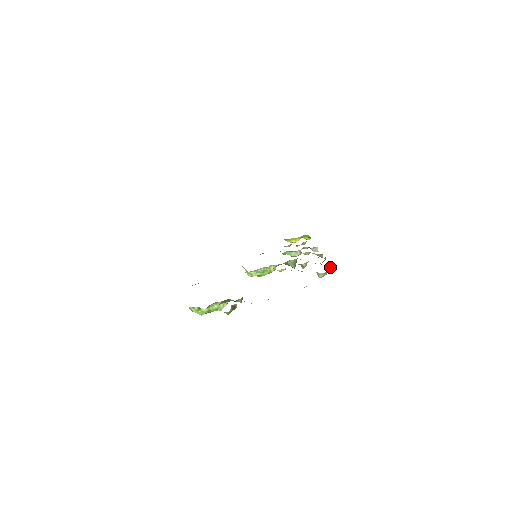
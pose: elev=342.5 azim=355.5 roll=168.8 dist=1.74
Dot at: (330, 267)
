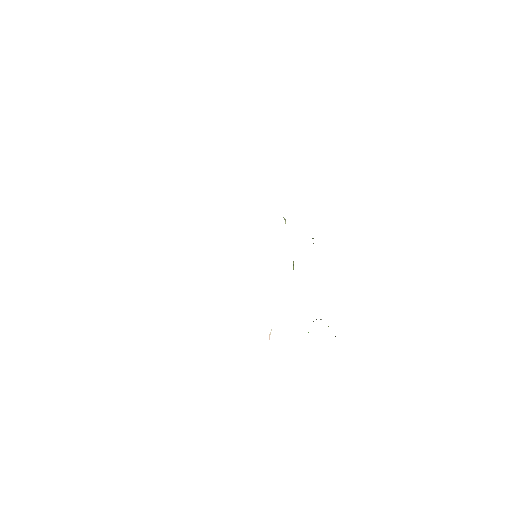
Dot at: occluded
